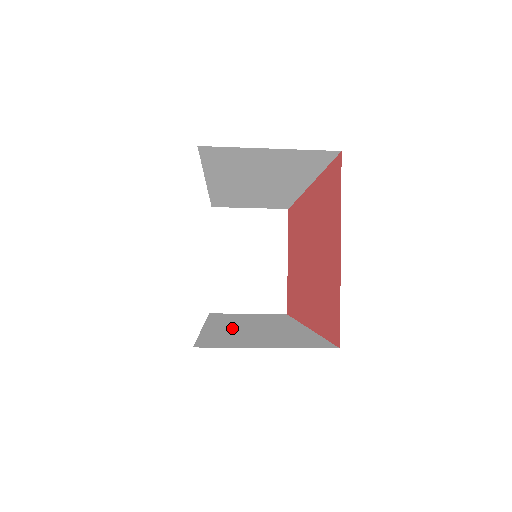
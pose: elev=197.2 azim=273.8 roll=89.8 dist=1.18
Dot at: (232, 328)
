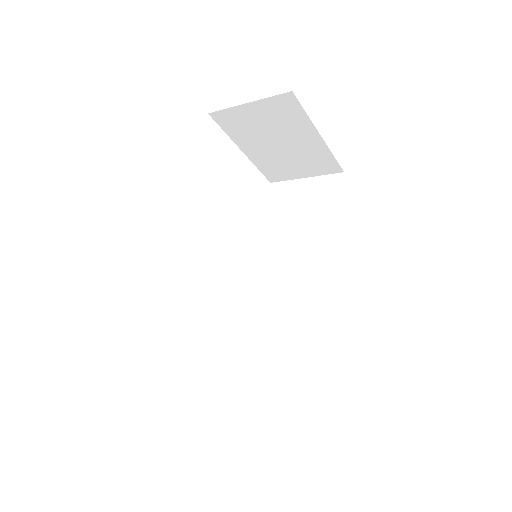
Dot at: (265, 303)
